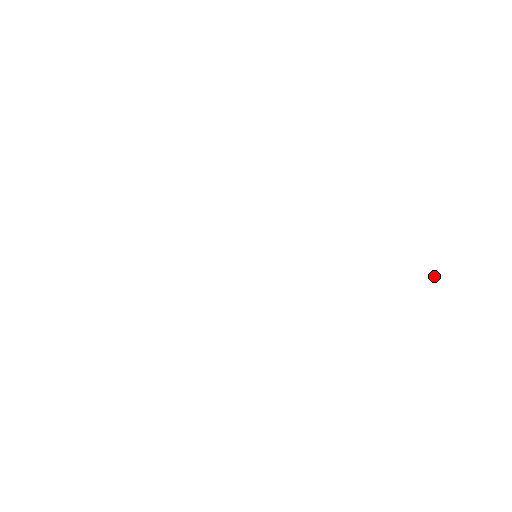
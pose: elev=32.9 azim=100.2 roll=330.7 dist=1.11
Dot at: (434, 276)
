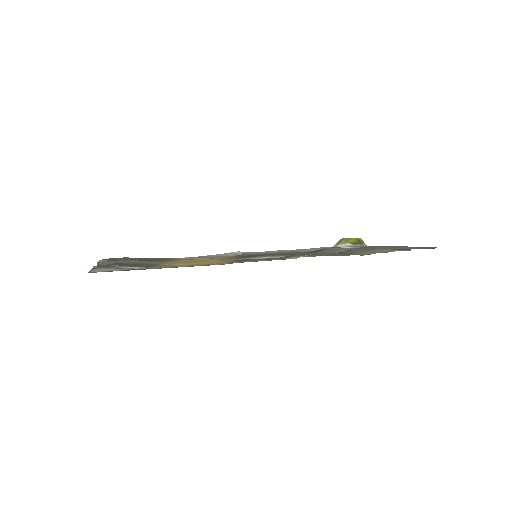
Dot at: occluded
